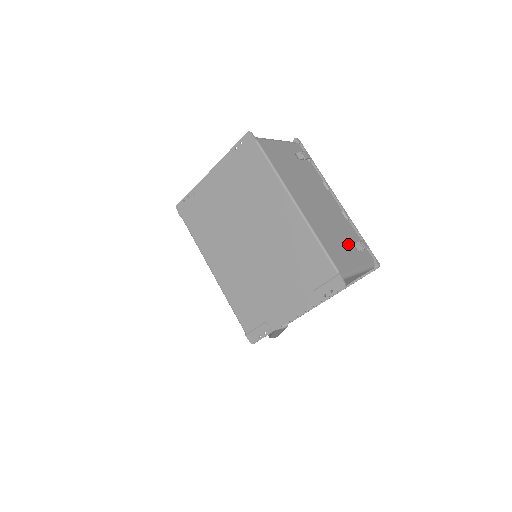
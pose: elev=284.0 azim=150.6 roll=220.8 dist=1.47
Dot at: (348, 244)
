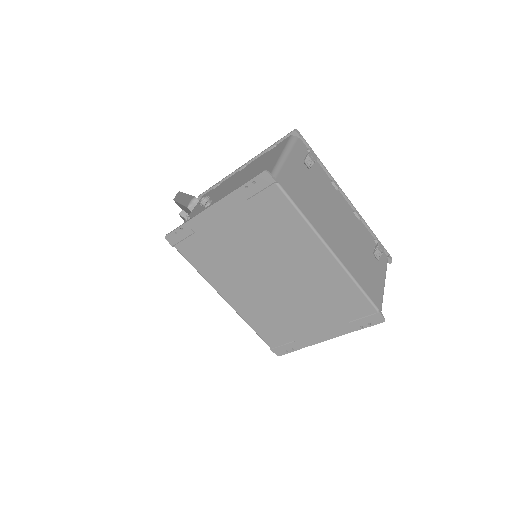
Dot at: (370, 258)
